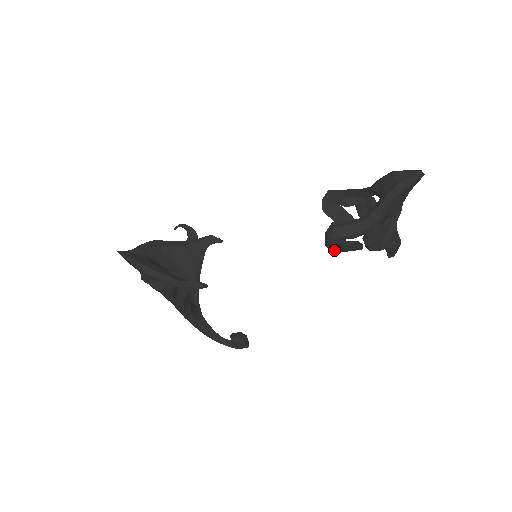
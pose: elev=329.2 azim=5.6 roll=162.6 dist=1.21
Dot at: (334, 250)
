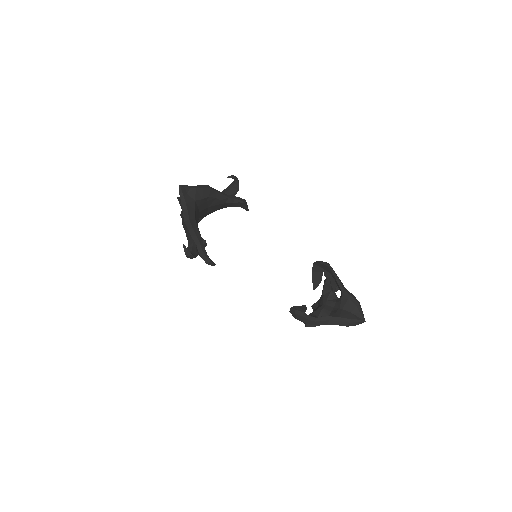
Dot at: occluded
